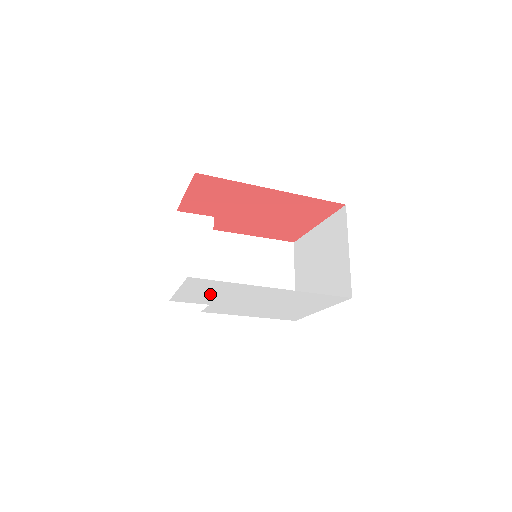
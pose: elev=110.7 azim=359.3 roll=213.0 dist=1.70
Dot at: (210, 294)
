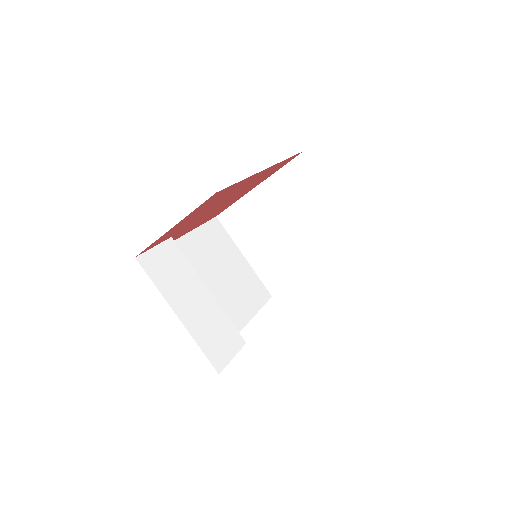
Dot at: occluded
